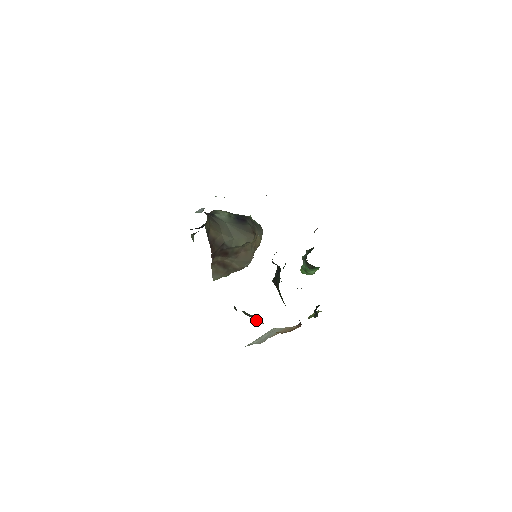
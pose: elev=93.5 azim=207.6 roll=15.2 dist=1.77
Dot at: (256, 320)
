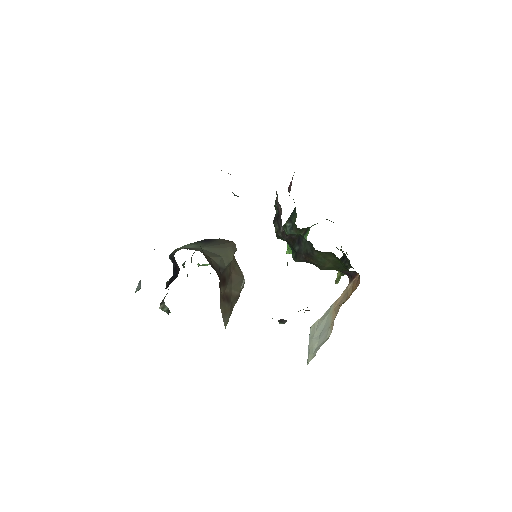
Dot at: occluded
